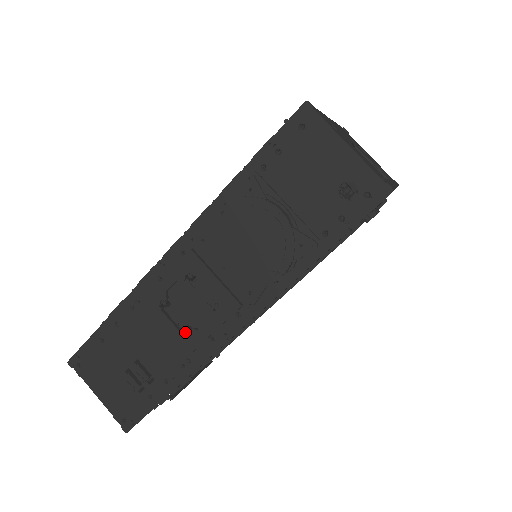
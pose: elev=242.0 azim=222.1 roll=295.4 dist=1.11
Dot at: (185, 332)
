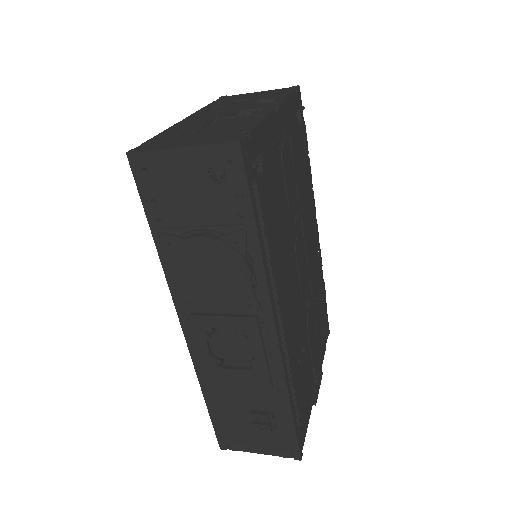
Dot at: (251, 367)
